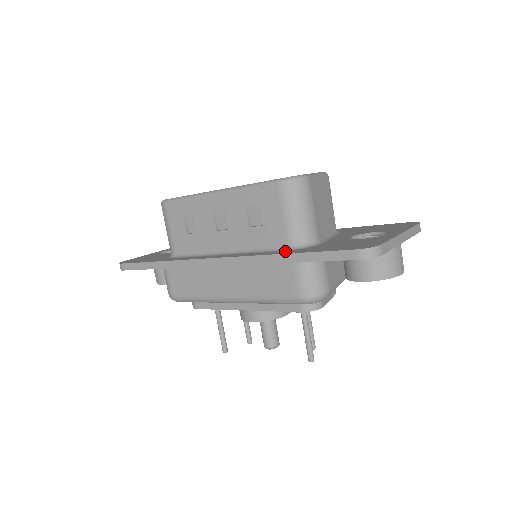
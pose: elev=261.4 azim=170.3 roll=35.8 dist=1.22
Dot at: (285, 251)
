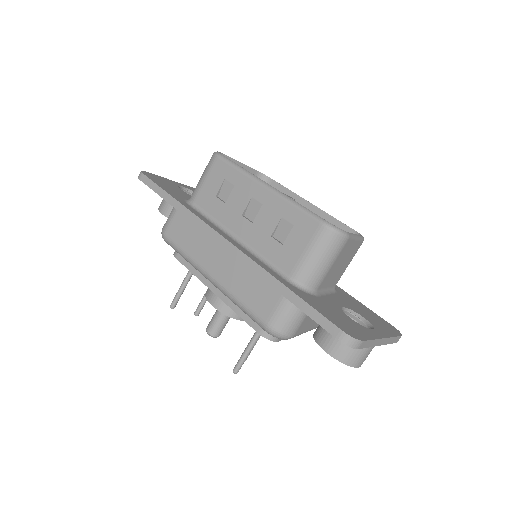
Dot at: (284, 280)
